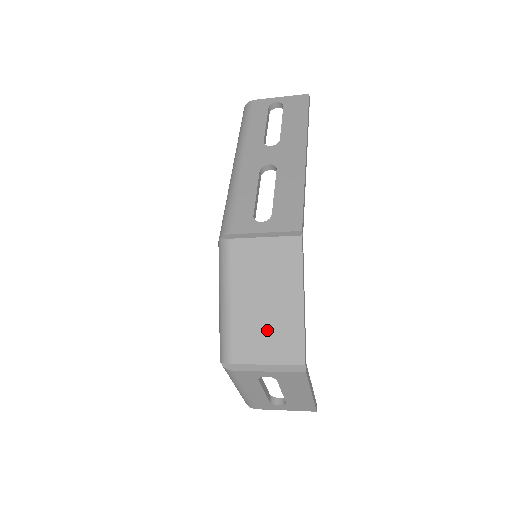
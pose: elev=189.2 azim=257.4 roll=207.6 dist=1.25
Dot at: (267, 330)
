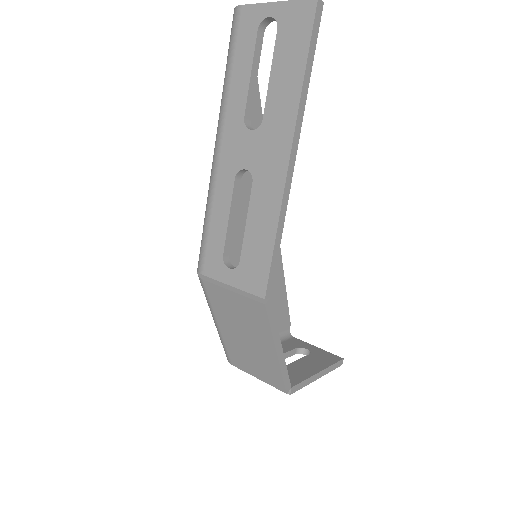
Dot at: (252, 358)
